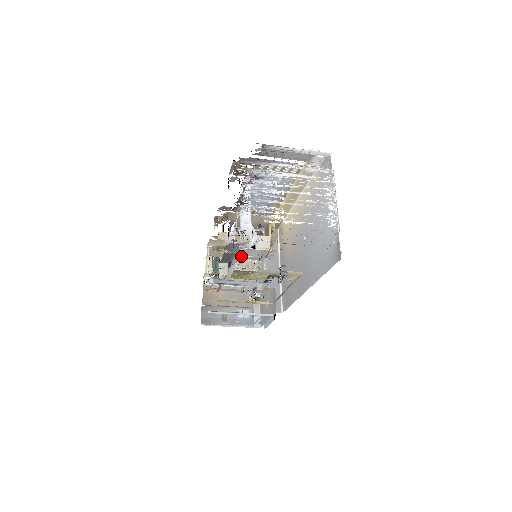
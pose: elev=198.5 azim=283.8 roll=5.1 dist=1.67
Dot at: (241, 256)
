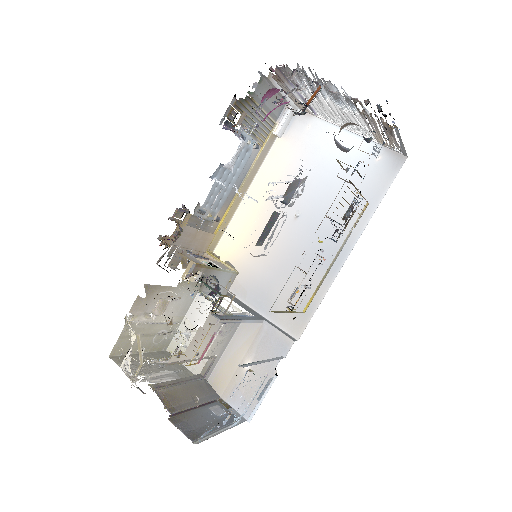
Dot at: occluded
